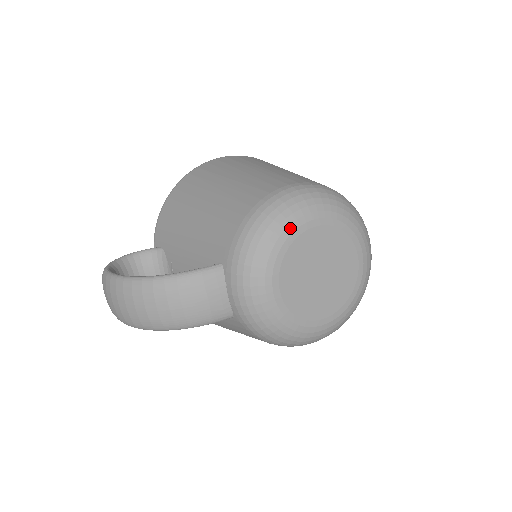
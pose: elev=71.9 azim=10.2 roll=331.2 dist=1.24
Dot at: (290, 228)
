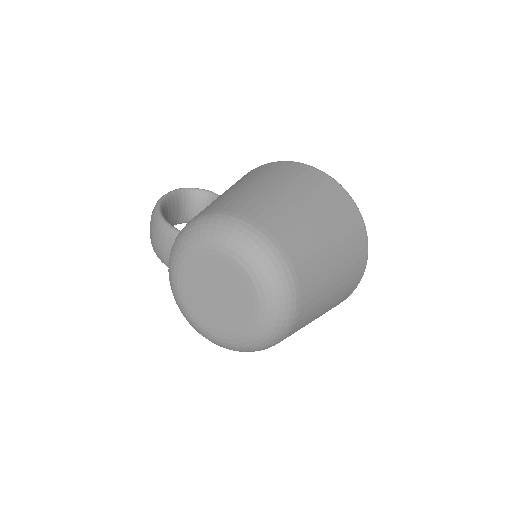
Dot at: (204, 244)
